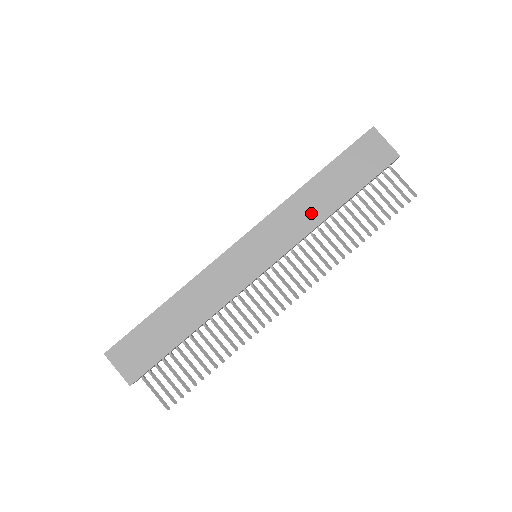
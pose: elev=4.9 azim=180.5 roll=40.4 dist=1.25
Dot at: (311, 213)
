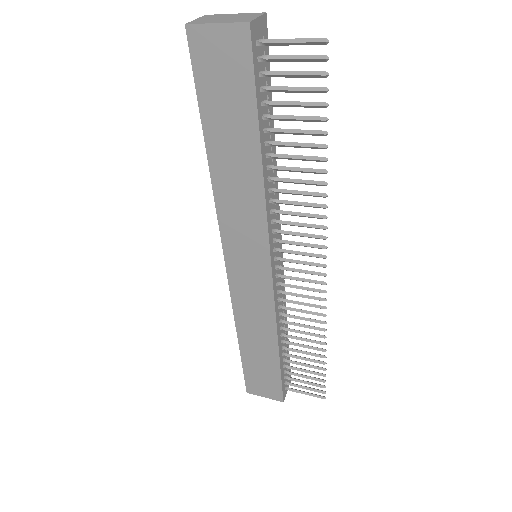
Dot at: (246, 190)
